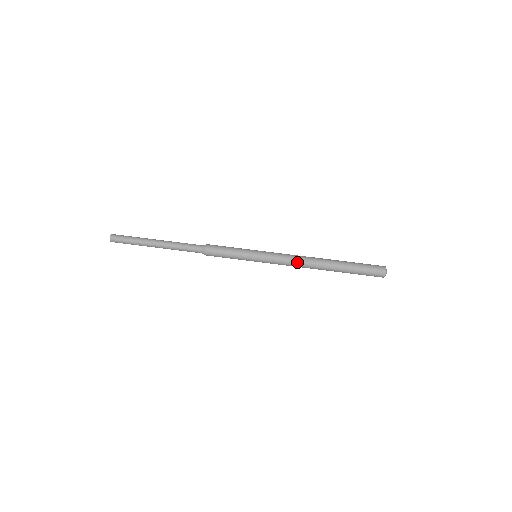
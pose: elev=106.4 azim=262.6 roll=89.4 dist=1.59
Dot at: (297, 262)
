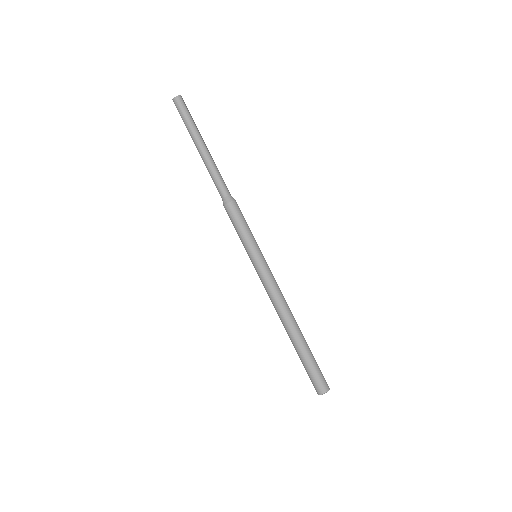
Dot at: (272, 302)
